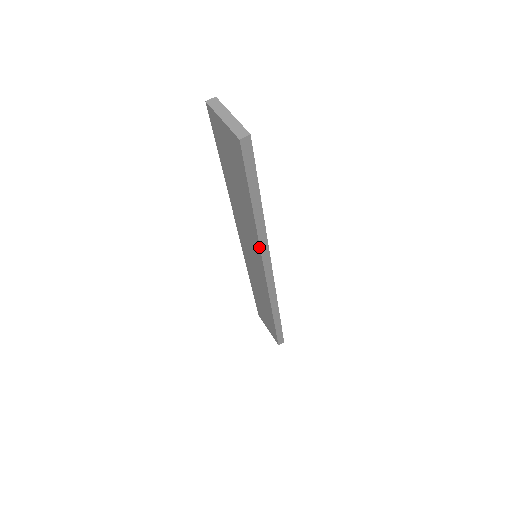
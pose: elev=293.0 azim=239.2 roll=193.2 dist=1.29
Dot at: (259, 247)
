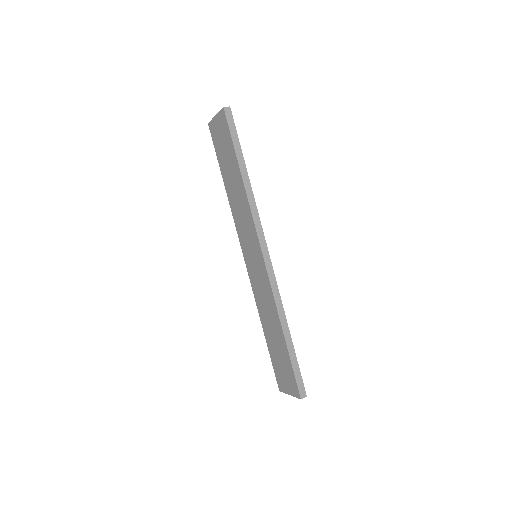
Dot at: (251, 215)
